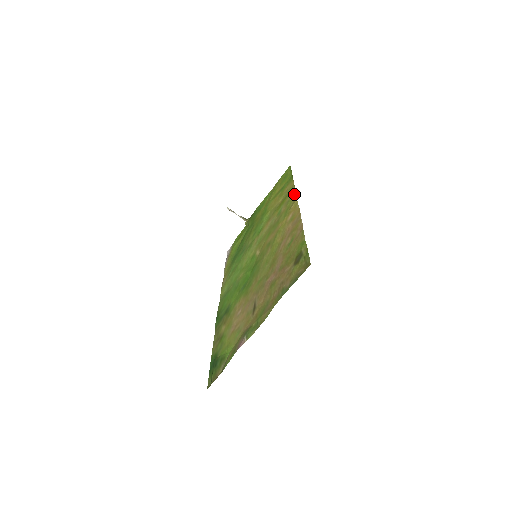
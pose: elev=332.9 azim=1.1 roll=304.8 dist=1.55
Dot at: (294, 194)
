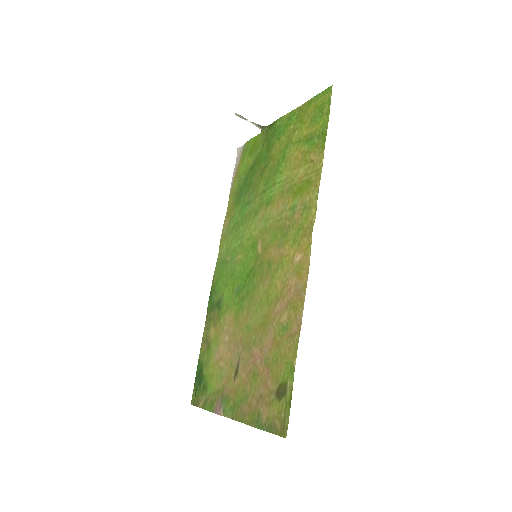
Dot at: (314, 207)
